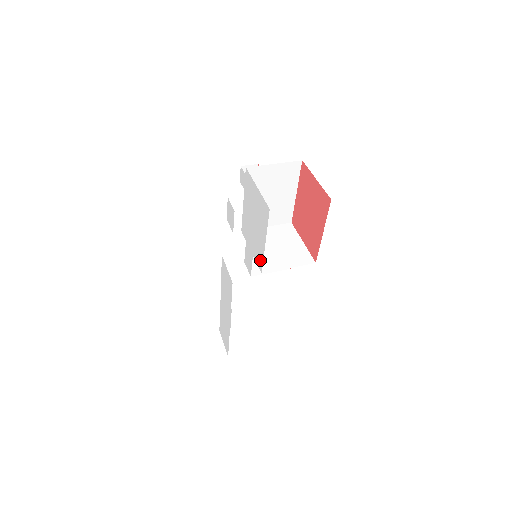
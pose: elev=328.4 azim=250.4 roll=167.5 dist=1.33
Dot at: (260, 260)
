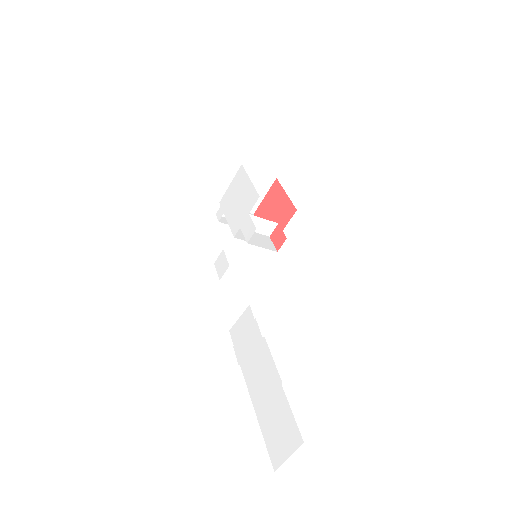
Dot at: (254, 196)
